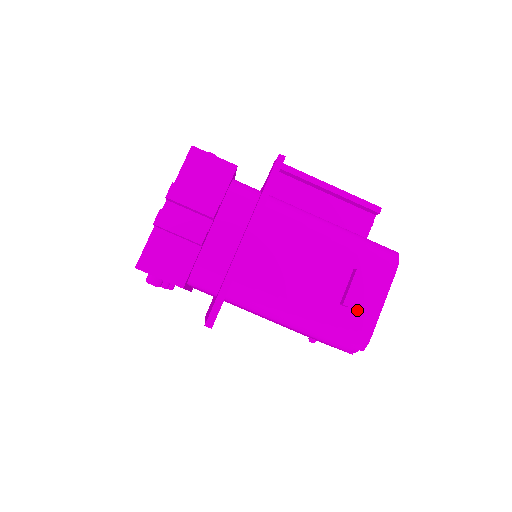
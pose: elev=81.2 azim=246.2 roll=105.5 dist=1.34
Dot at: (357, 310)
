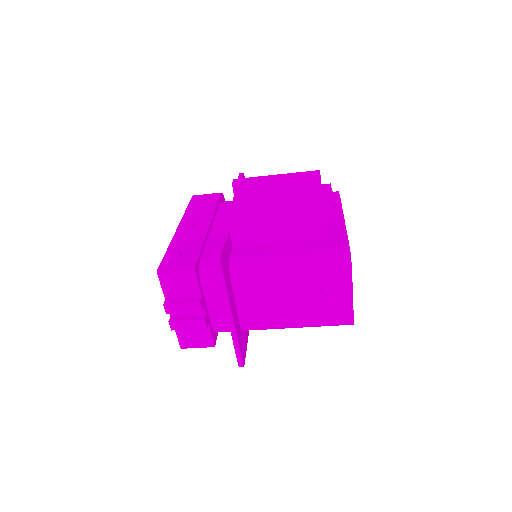
Dot at: (335, 309)
